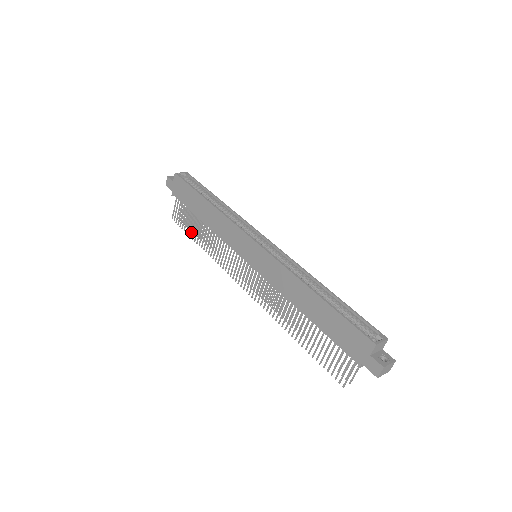
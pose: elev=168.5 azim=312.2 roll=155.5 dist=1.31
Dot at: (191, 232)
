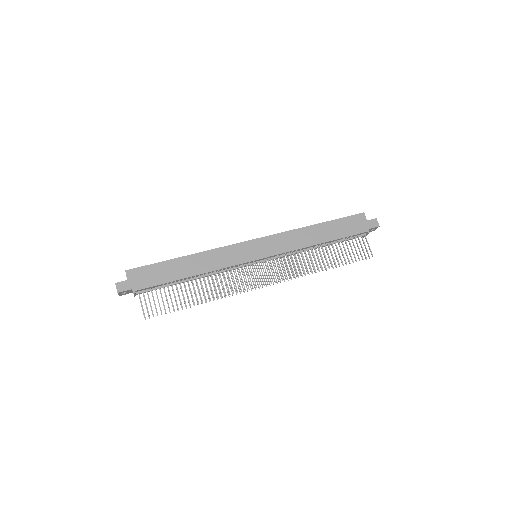
Dot at: (181, 302)
